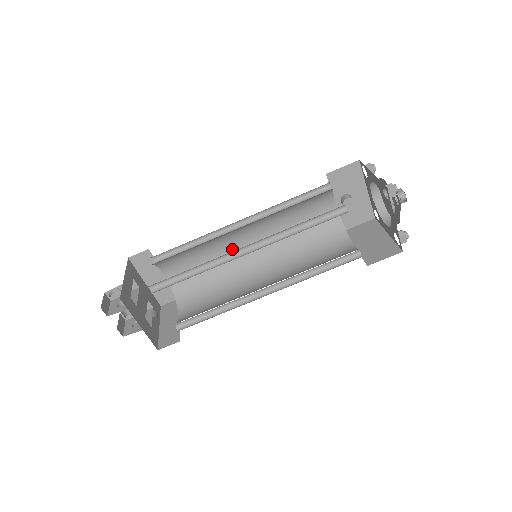
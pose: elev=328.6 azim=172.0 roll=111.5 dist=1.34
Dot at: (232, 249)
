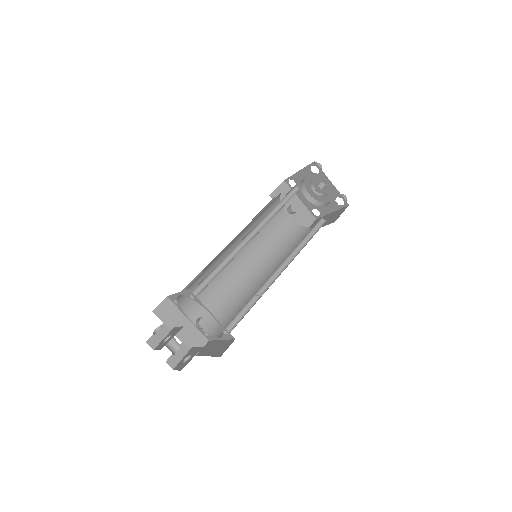
Dot at: (233, 273)
